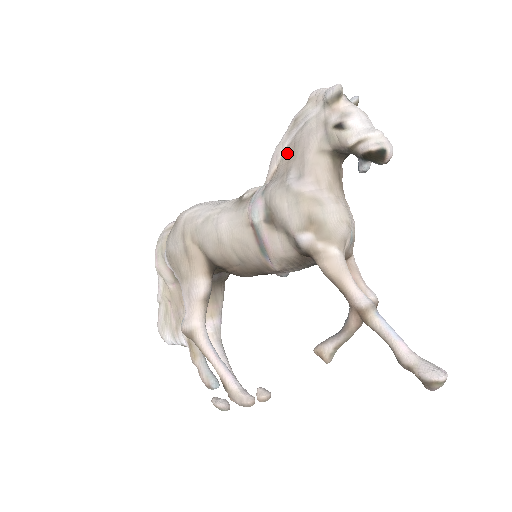
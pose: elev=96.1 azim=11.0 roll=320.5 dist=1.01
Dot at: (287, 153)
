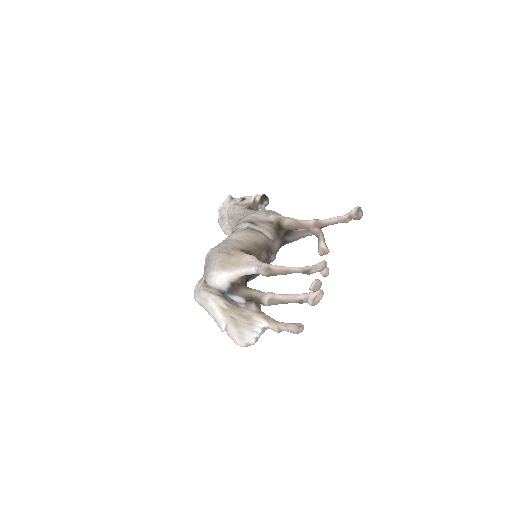
Dot at: (230, 221)
